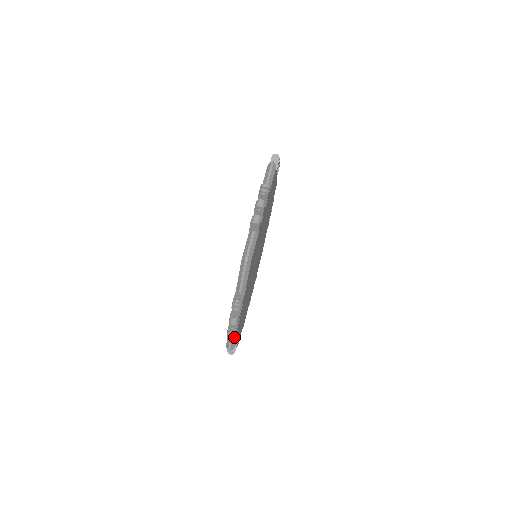
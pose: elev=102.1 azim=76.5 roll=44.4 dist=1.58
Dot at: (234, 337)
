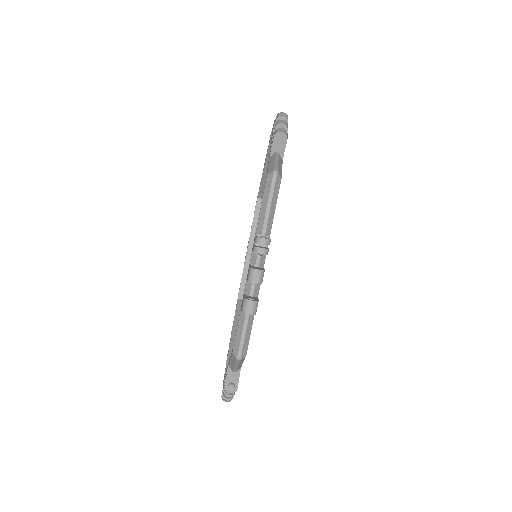
Dot at: (255, 313)
